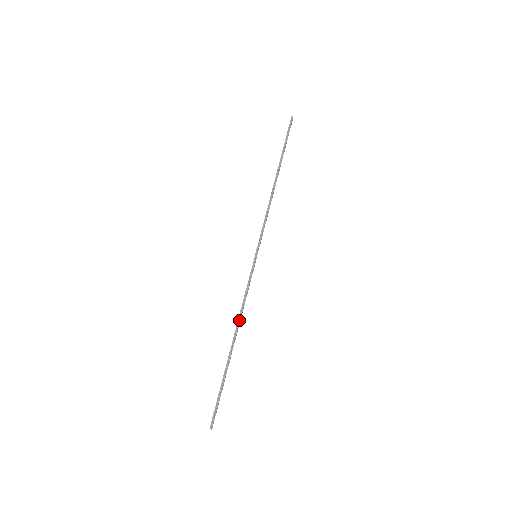
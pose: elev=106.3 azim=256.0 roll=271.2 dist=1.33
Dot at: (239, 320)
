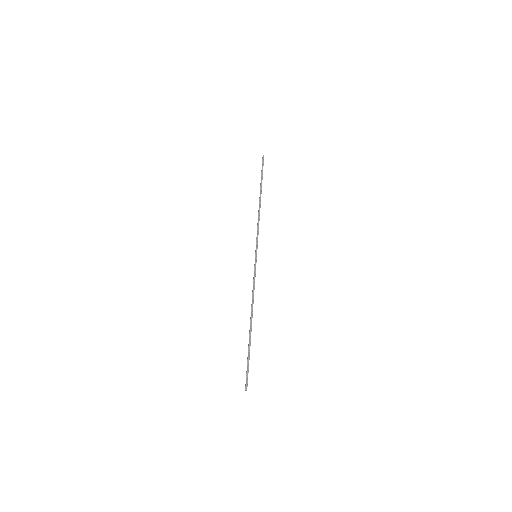
Dot at: (252, 304)
